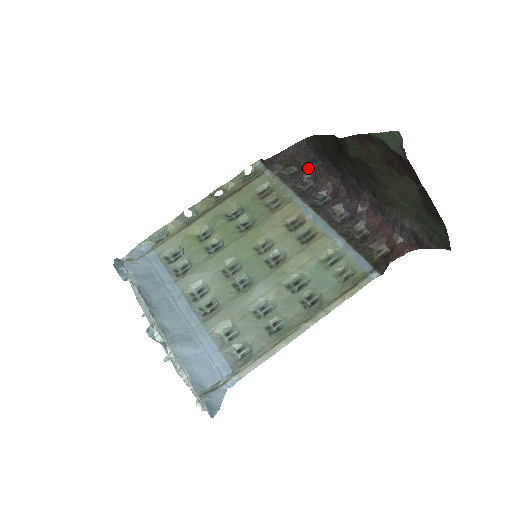
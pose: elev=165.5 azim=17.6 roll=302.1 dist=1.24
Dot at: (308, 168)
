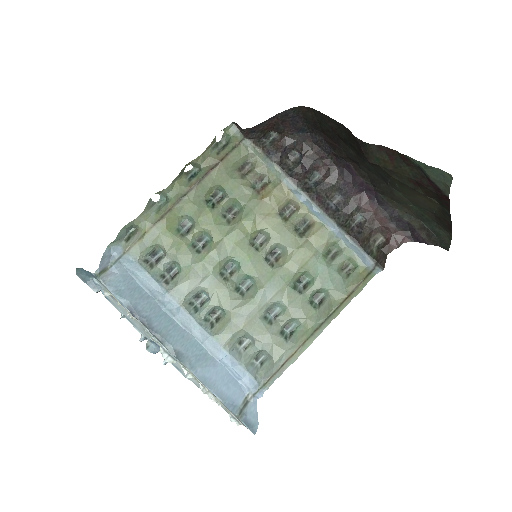
Dot at: (293, 137)
